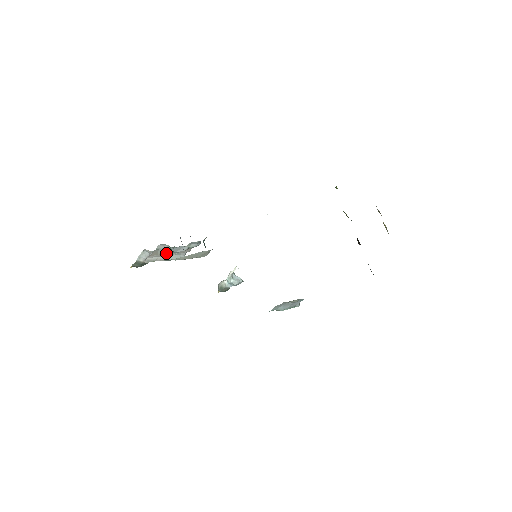
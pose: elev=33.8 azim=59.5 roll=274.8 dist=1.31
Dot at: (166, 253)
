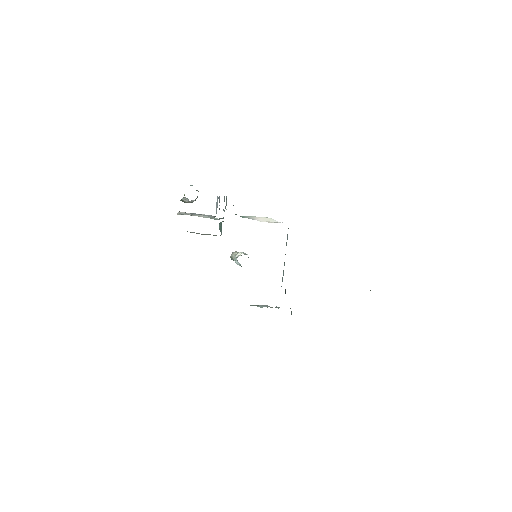
Dot at: (194, 214)
